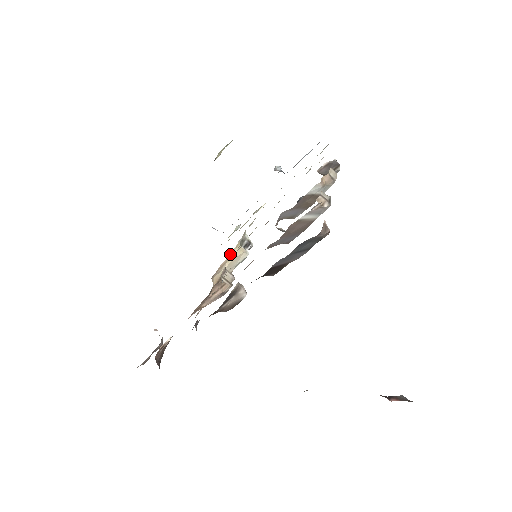
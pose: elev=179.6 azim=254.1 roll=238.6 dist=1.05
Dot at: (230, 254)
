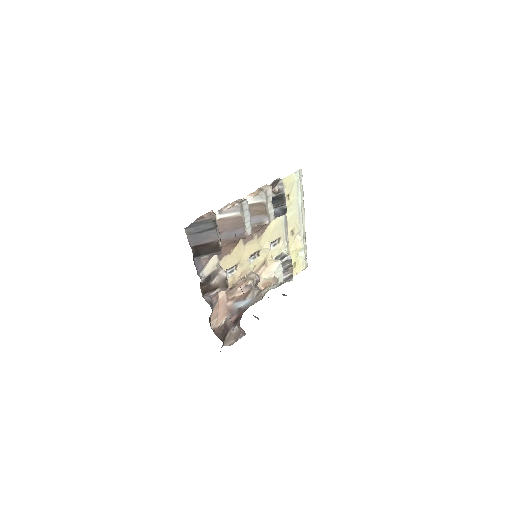
Dot at: (263, 265)
